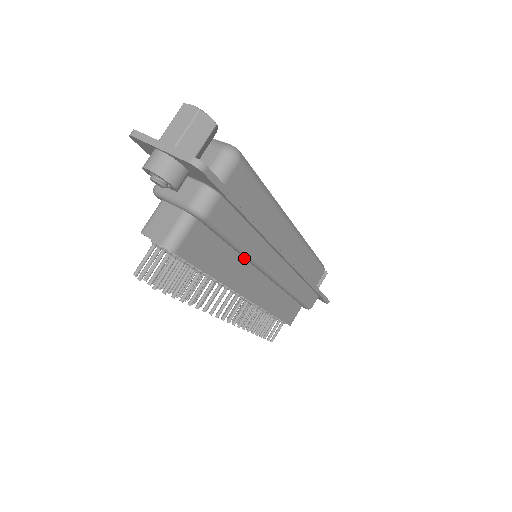
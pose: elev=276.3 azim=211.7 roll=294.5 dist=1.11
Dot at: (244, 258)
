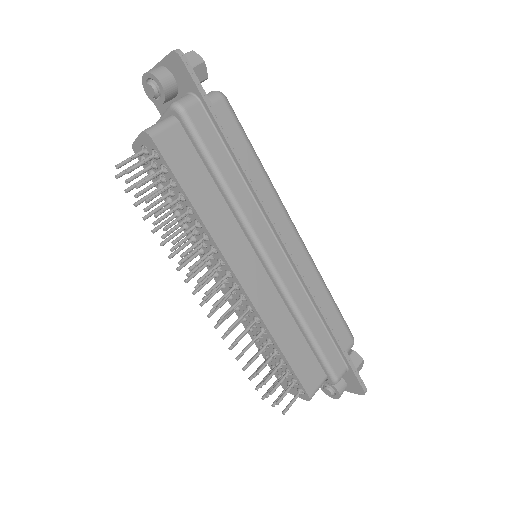
Dot at: (232, 215)
